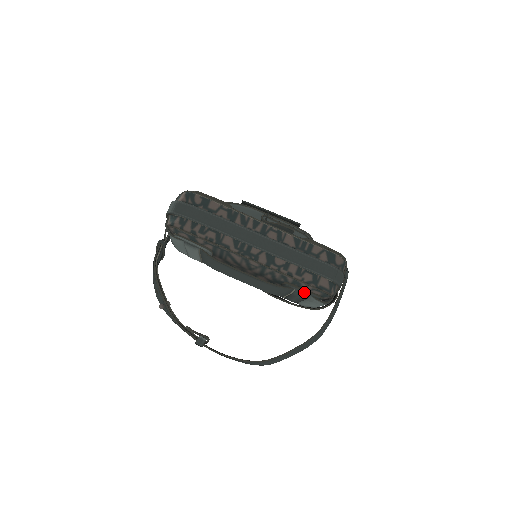
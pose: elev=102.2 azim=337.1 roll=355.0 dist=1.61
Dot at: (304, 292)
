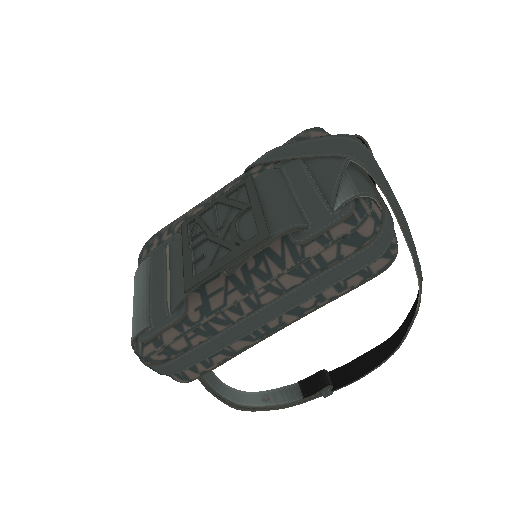
Dot at: occluded
